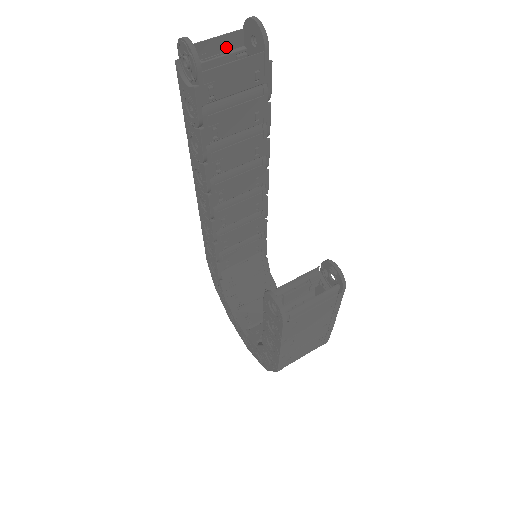
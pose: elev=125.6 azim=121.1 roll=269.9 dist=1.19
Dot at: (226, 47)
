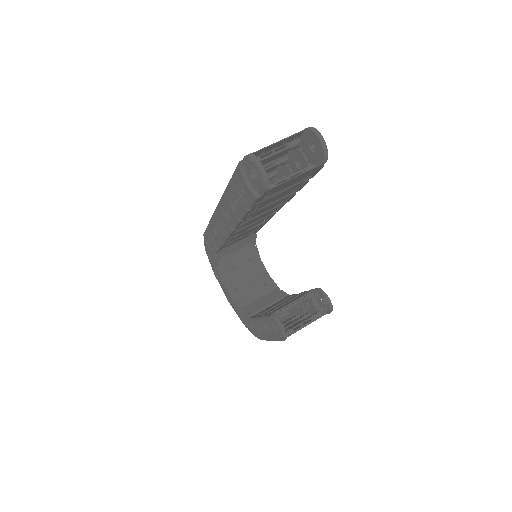
Dot at: (284, 143)
